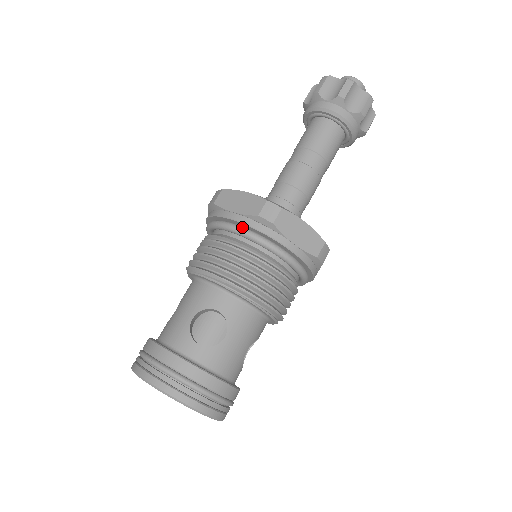
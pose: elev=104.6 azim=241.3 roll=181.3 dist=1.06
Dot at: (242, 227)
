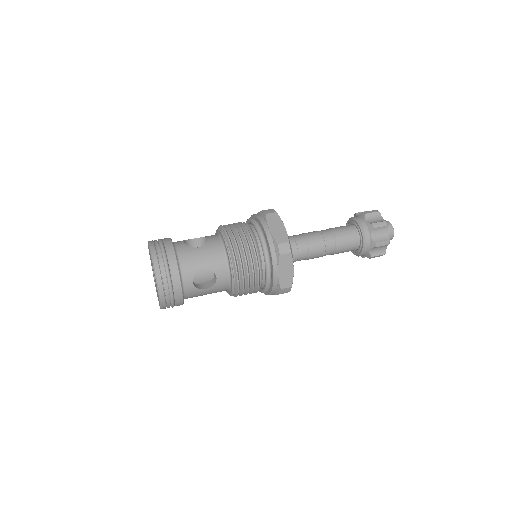
Dot at: (253, 218)
